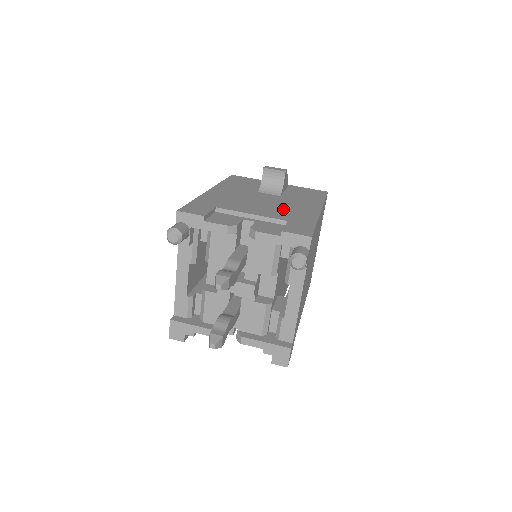
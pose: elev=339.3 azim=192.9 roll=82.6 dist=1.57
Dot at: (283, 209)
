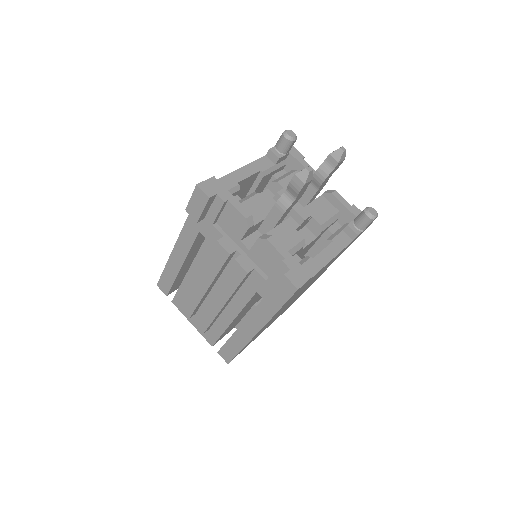
Dot at: occluded
